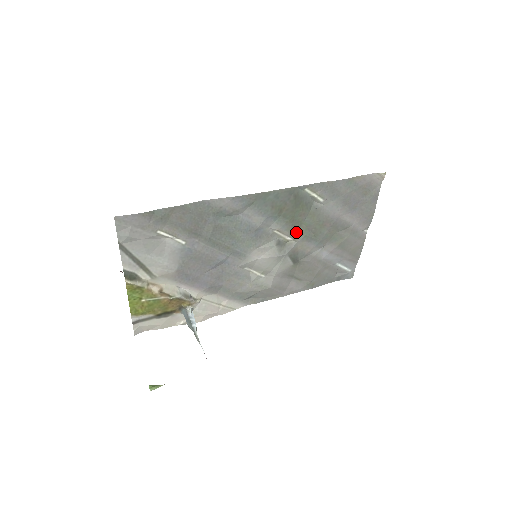
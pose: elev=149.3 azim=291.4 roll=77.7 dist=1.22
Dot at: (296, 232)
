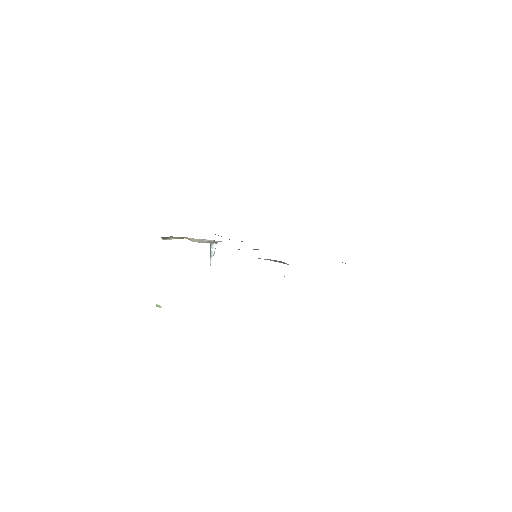
Dot at: occluded
